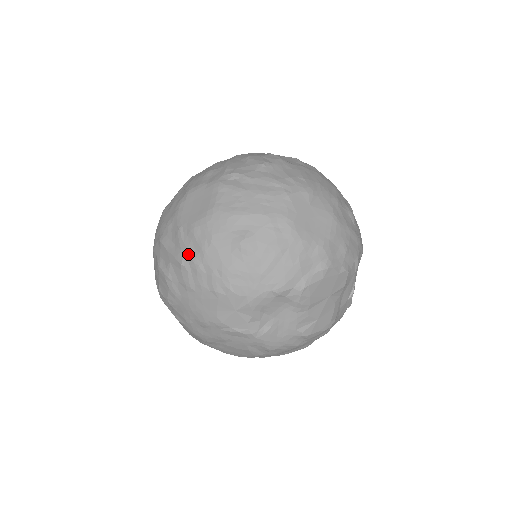
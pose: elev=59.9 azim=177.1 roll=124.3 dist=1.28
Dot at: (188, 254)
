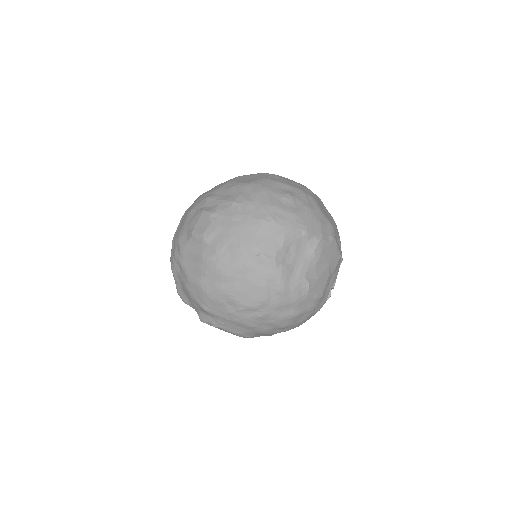
Dot at: (241, 196)
